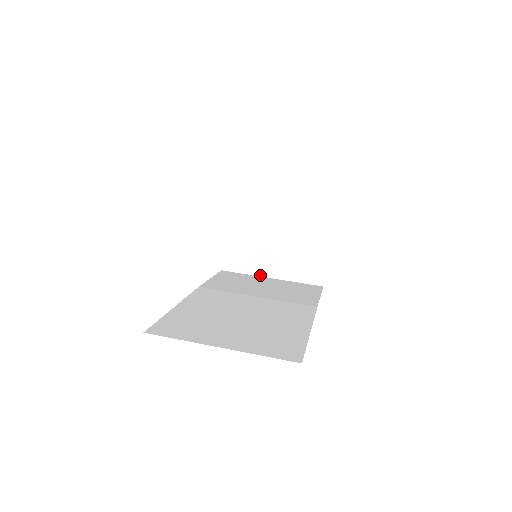
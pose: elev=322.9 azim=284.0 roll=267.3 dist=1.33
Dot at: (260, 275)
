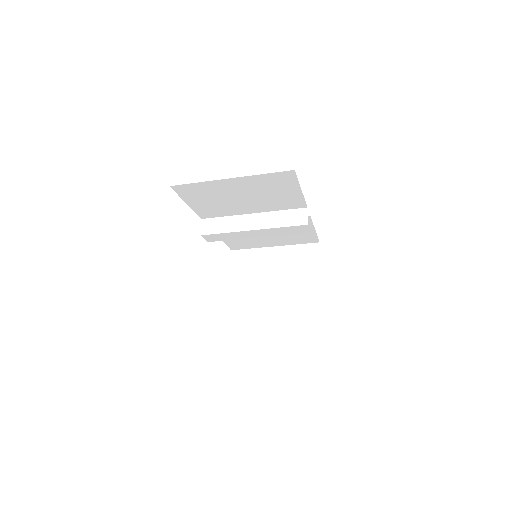
Dot at: (266, 312)
